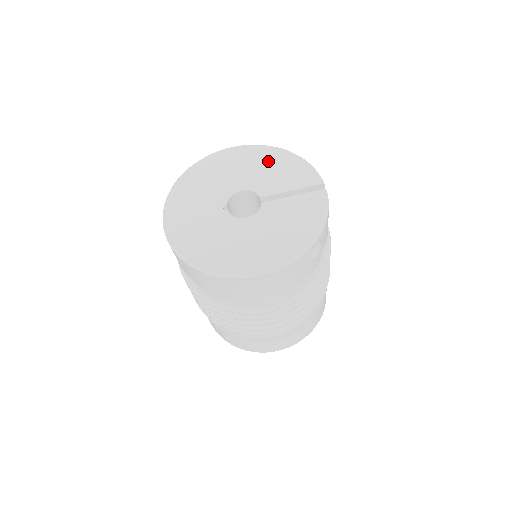
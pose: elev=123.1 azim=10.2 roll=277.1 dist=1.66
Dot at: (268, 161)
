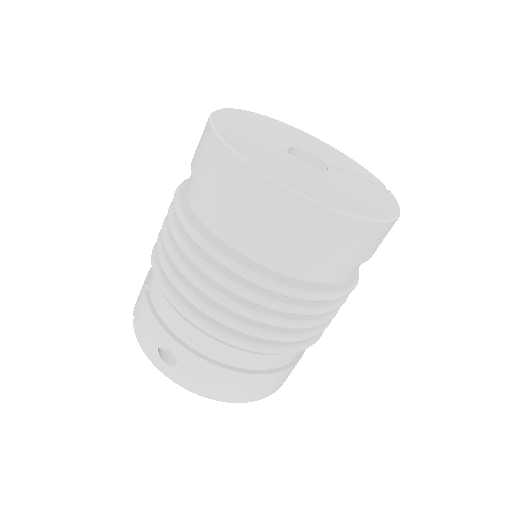
Dot at: (324, 147)
